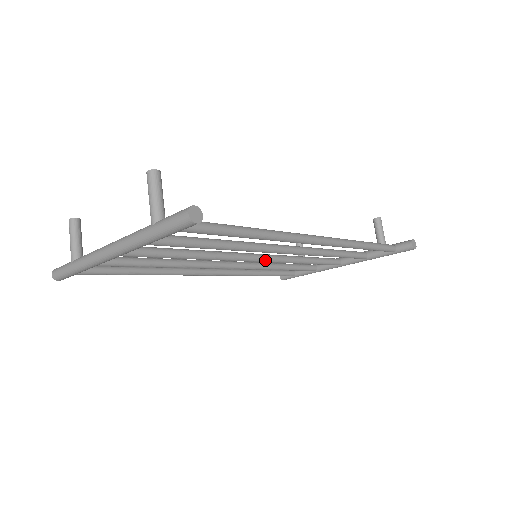
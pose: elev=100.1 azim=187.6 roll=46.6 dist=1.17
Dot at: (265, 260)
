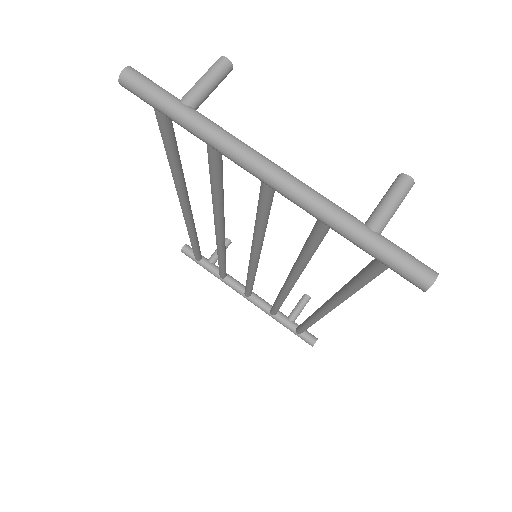
Dot at: (255, 265)
